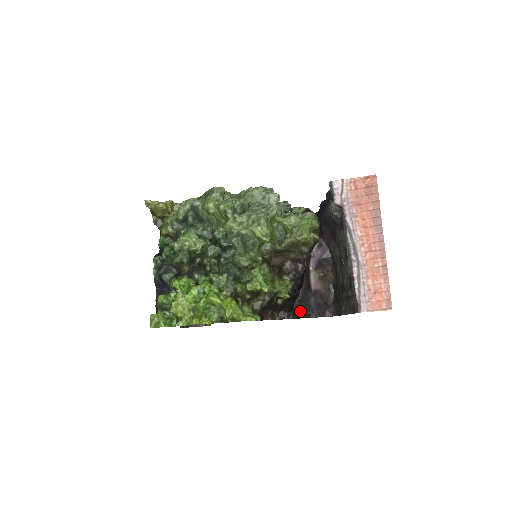
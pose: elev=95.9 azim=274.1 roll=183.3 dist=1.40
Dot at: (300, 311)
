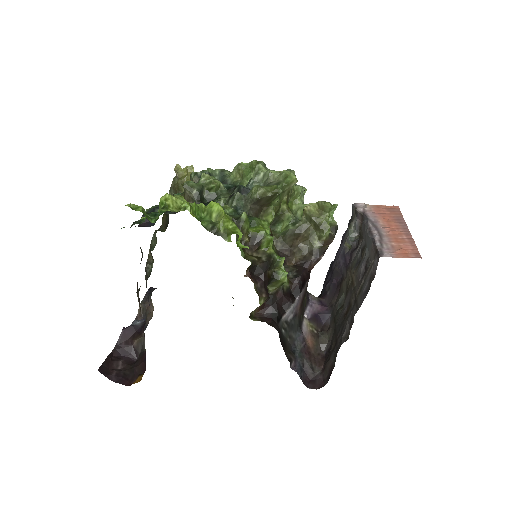
Dot at: (284, 341)
